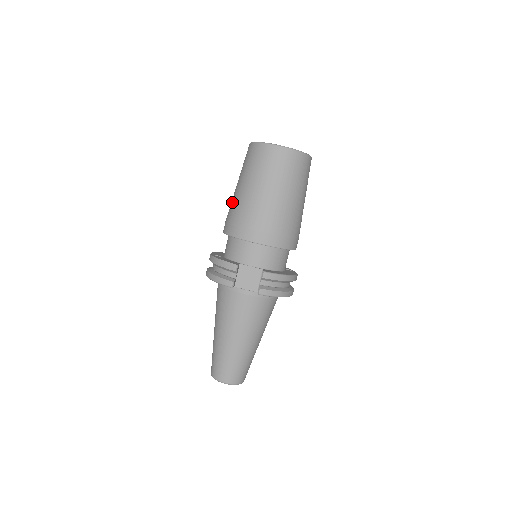
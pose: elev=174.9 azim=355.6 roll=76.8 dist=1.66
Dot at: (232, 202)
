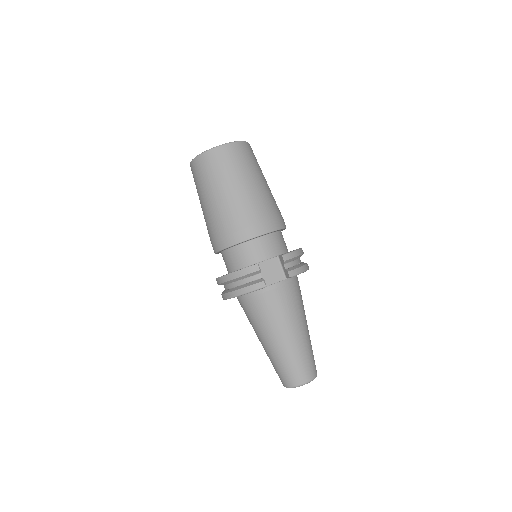
Dot at: (210, 219)
